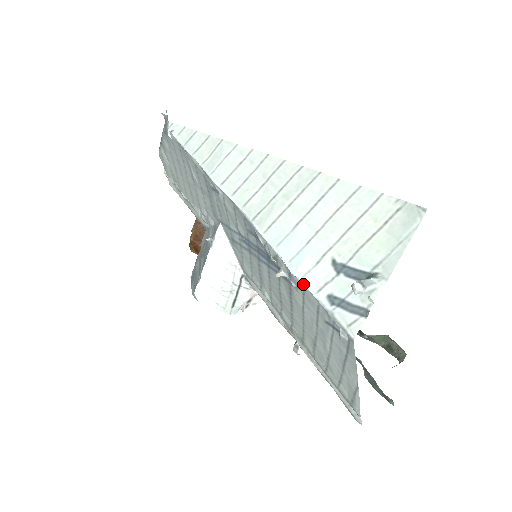
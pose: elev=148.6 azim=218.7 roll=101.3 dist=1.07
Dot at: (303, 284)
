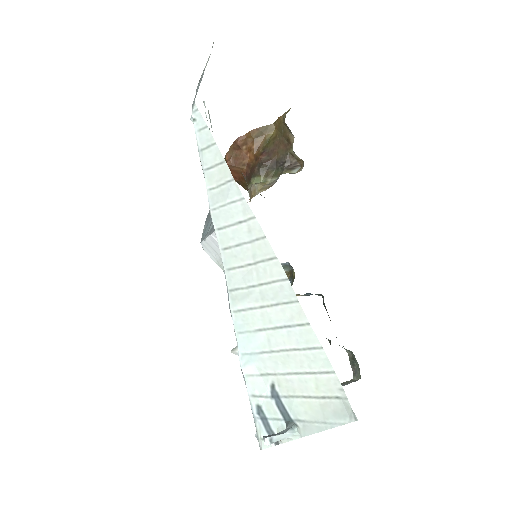
Dot at: (245, 380)
